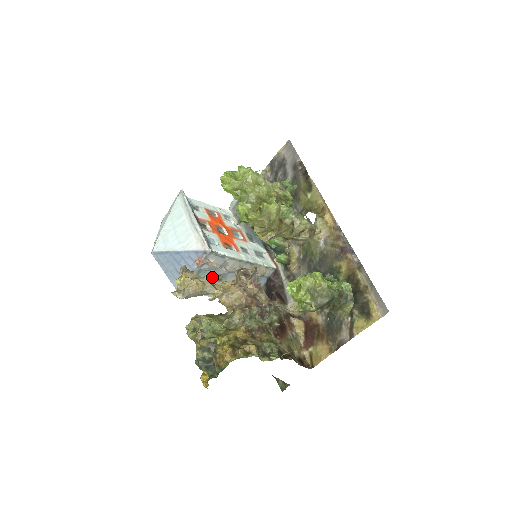
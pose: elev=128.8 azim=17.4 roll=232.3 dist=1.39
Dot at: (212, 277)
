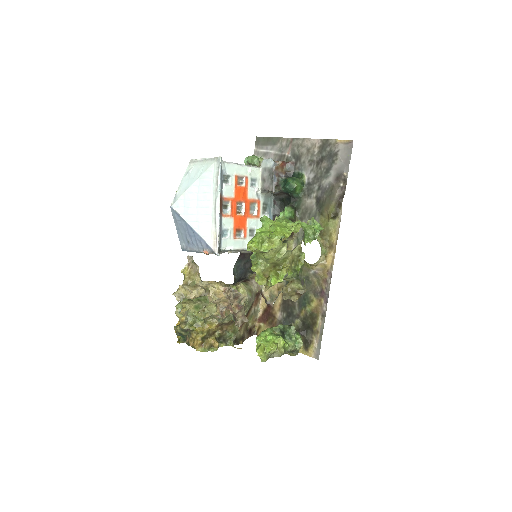
Dot at: occluded
